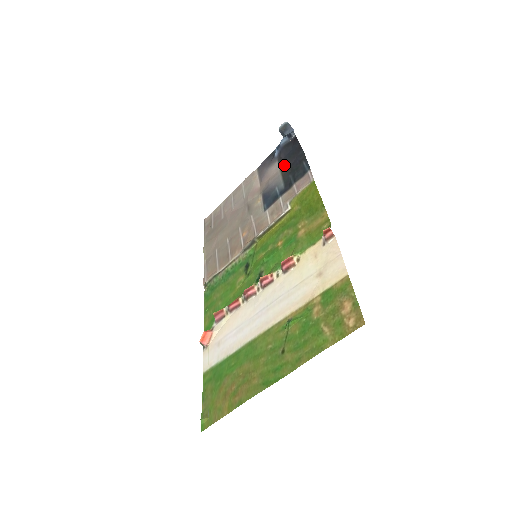
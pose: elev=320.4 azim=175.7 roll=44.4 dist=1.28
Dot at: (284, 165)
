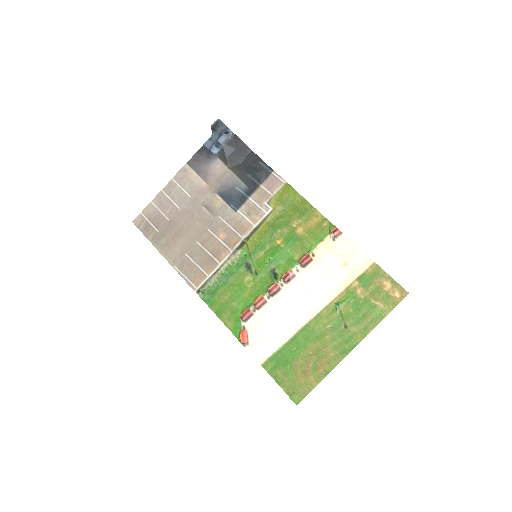
Dot at: (232, 164)
